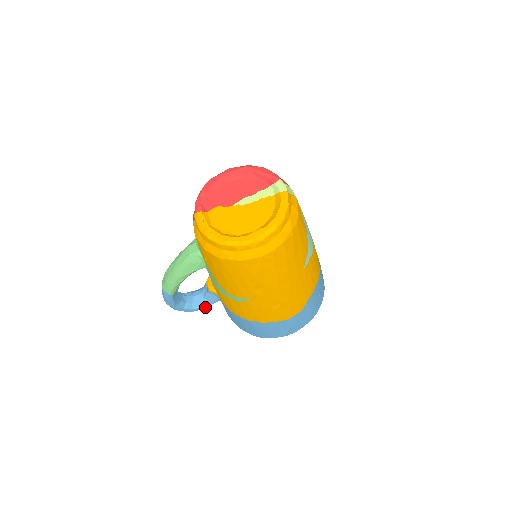
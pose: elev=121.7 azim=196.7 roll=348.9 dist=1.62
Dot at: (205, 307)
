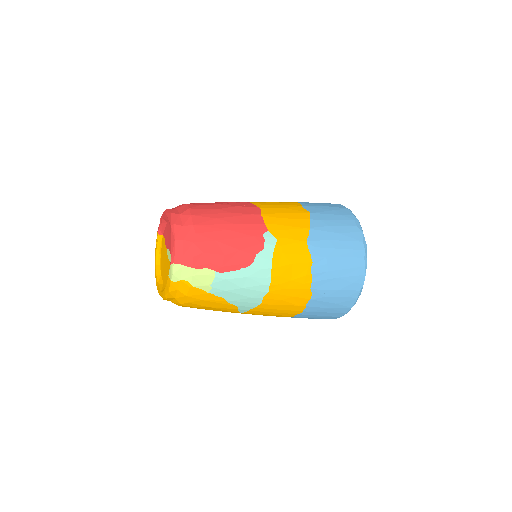
Dot at: occluded
